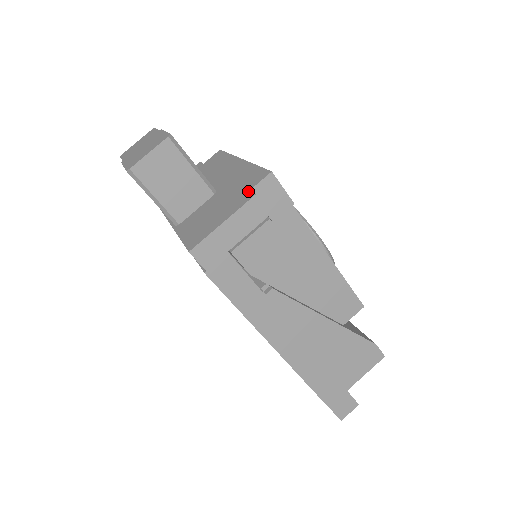
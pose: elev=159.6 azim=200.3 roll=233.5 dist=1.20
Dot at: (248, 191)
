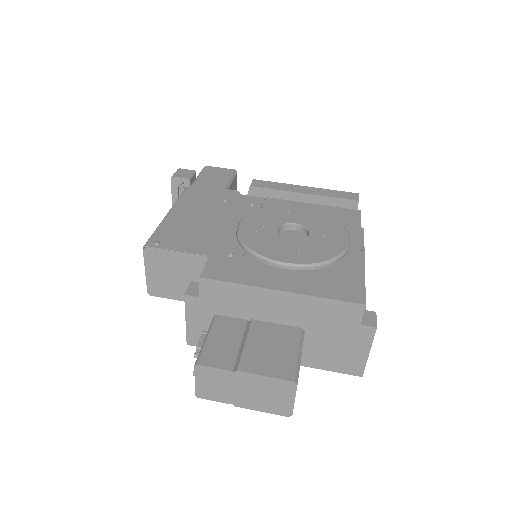
Dot at: (360, 326)
